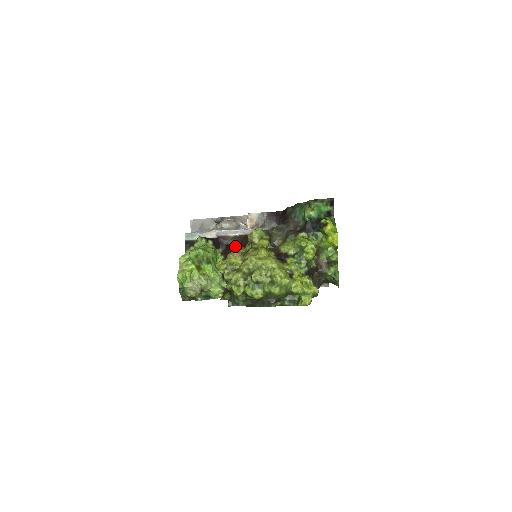
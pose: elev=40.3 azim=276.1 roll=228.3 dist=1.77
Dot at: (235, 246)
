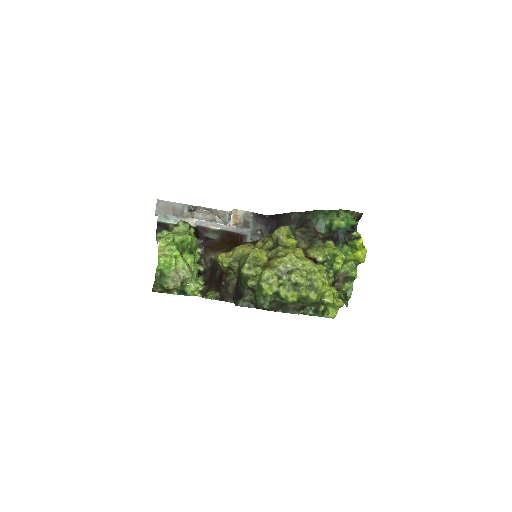
Dot at: (218, 241)
